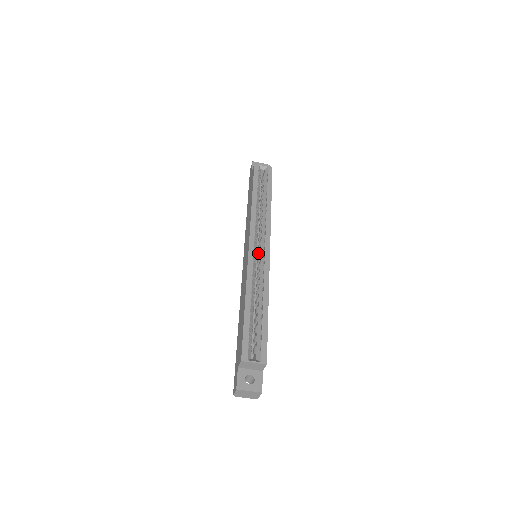
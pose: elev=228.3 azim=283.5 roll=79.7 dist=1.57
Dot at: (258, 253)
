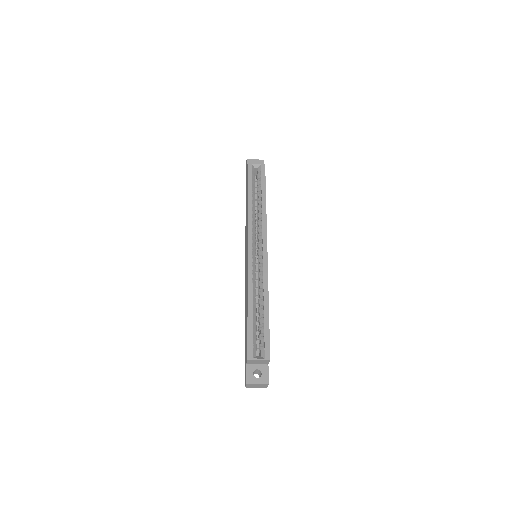
Dot at: (257, 254)
